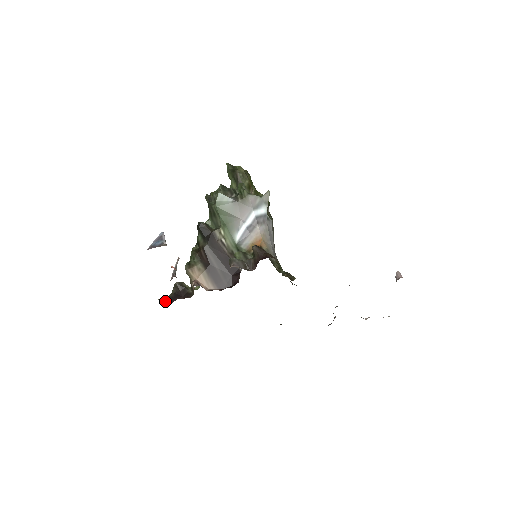
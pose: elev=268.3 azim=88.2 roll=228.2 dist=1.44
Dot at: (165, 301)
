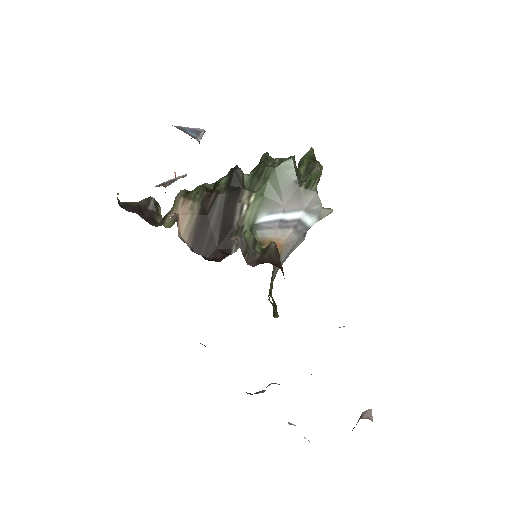
Dot at: (122, 202)
